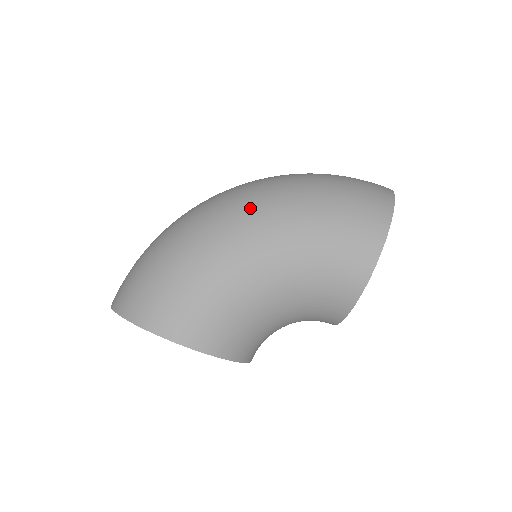
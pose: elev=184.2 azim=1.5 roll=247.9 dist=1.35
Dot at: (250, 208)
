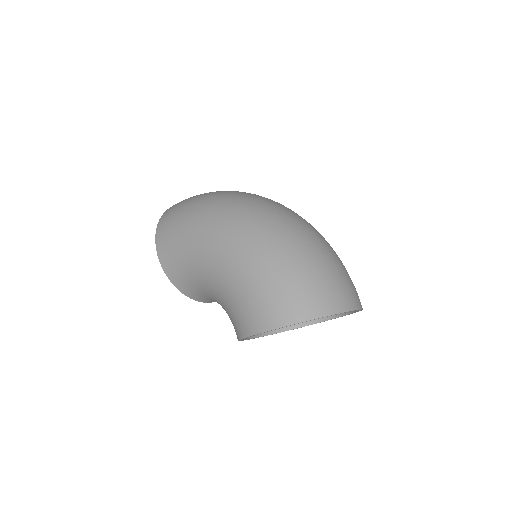
Dot at: (236, 229)
